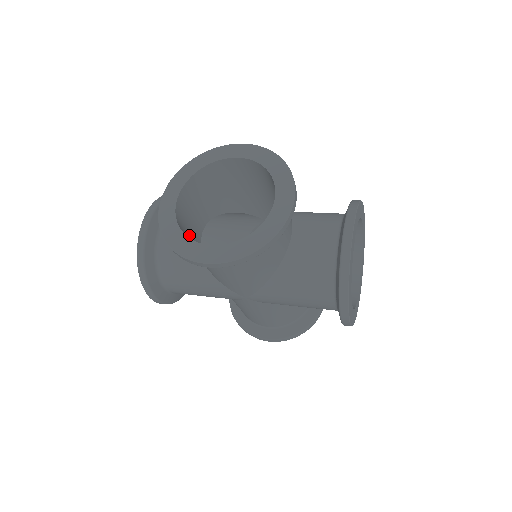
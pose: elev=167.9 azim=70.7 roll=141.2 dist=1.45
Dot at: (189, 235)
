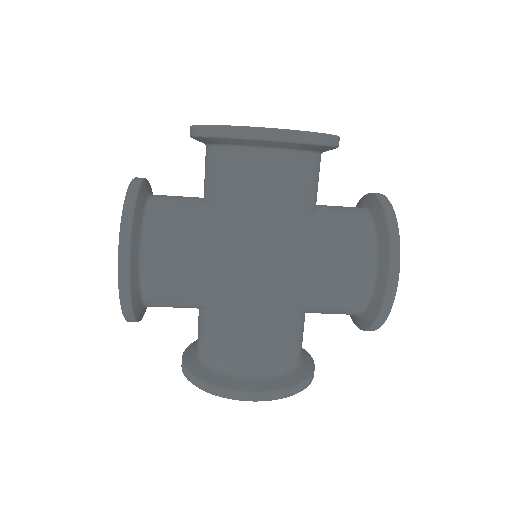
Dot at: (214, 165)
